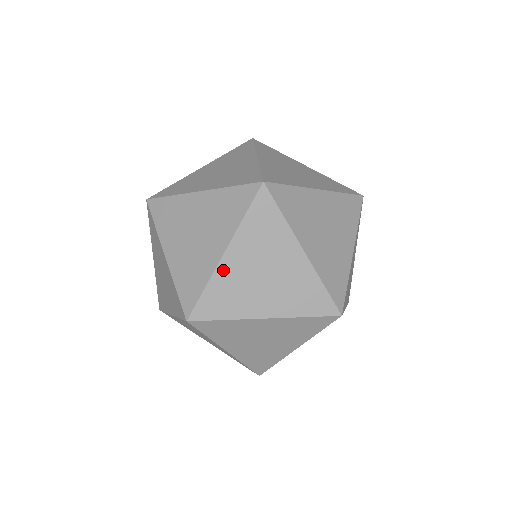
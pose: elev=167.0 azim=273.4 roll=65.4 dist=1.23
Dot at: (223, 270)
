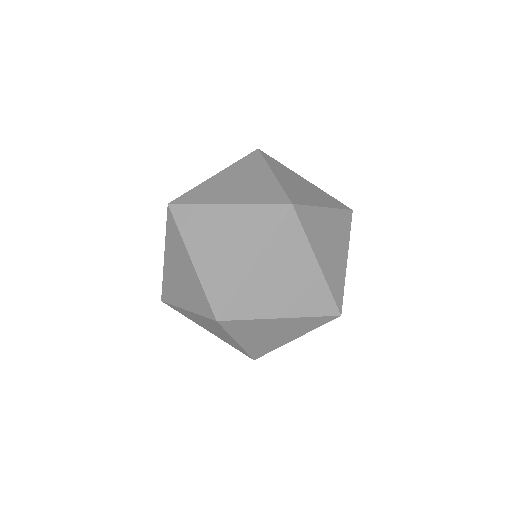
Dot at: (251, 278)
